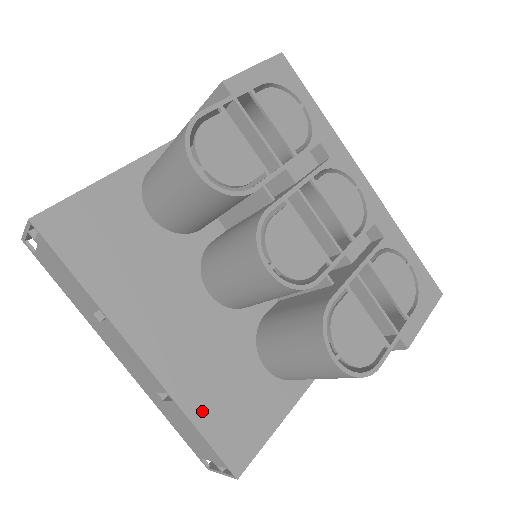
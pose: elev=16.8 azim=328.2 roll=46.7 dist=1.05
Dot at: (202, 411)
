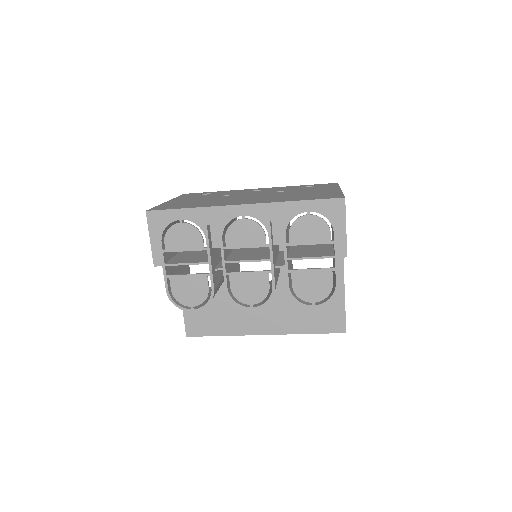
Dot at: (306, 327)
